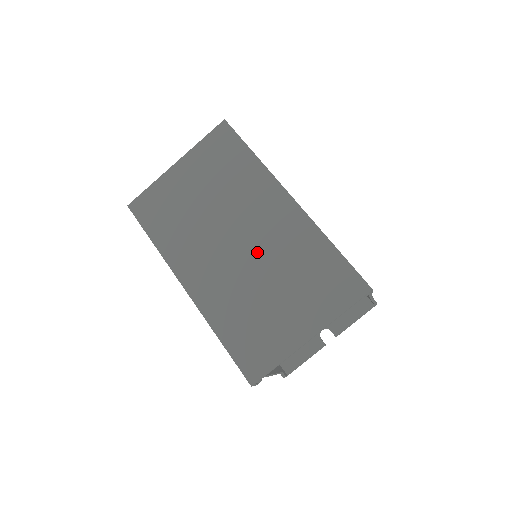
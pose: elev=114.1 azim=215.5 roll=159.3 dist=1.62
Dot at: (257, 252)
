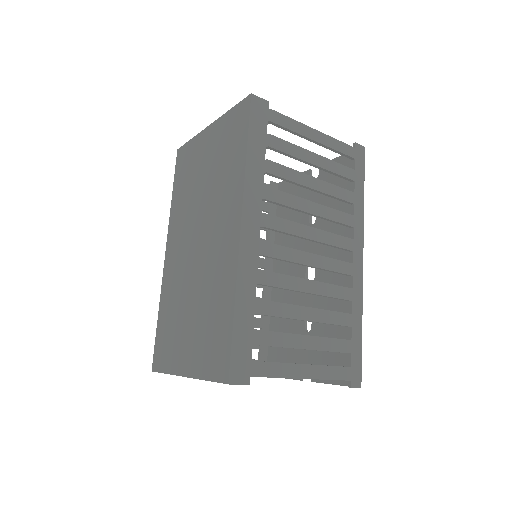
Dot at: (201, 264)
